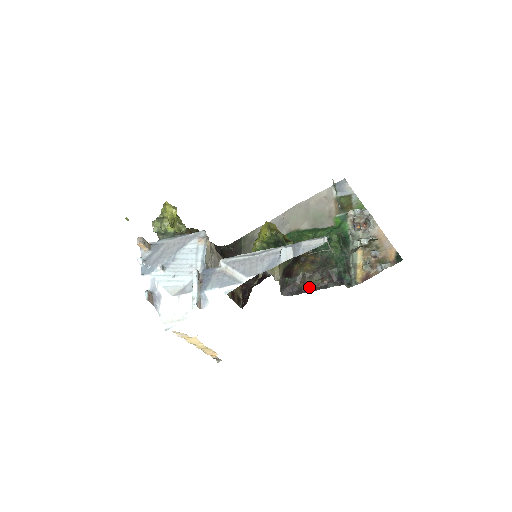
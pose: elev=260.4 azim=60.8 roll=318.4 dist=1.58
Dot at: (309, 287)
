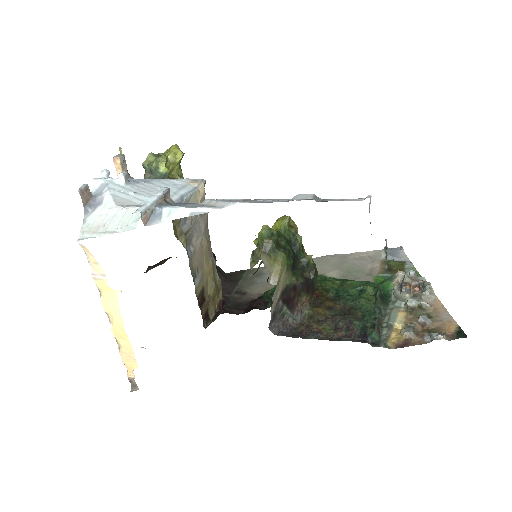
Dot at: (313, 333)
